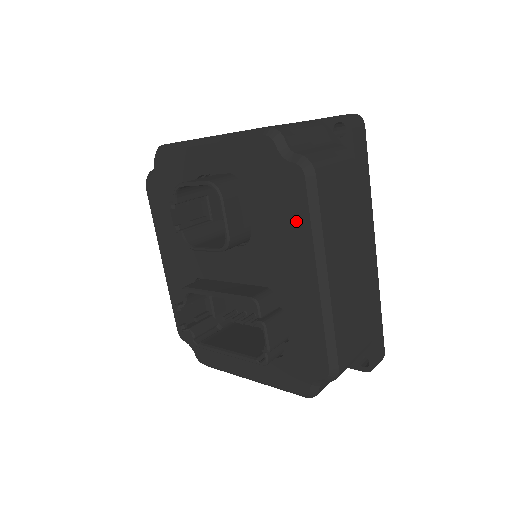
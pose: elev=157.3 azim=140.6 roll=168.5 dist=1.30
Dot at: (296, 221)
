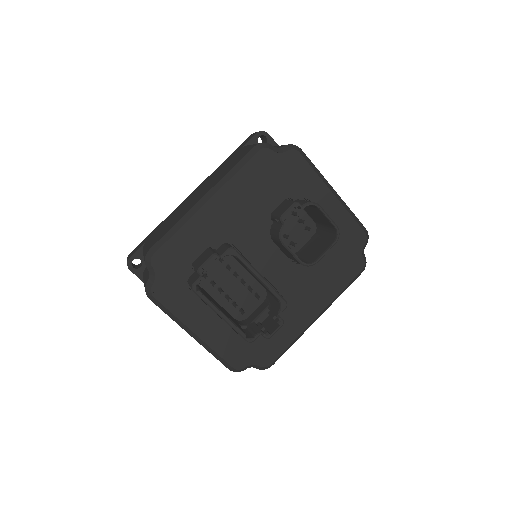
Dot at: (337, 283)
